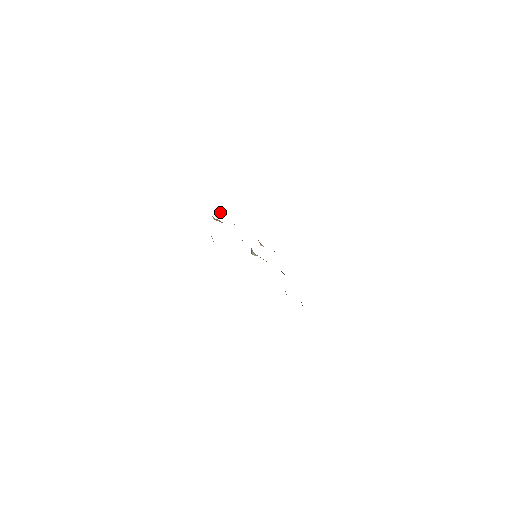
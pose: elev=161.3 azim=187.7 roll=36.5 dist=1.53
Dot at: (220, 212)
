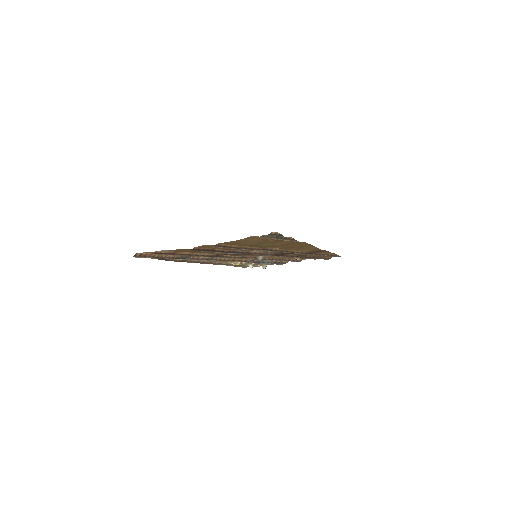
Dot at: (261, 265)
